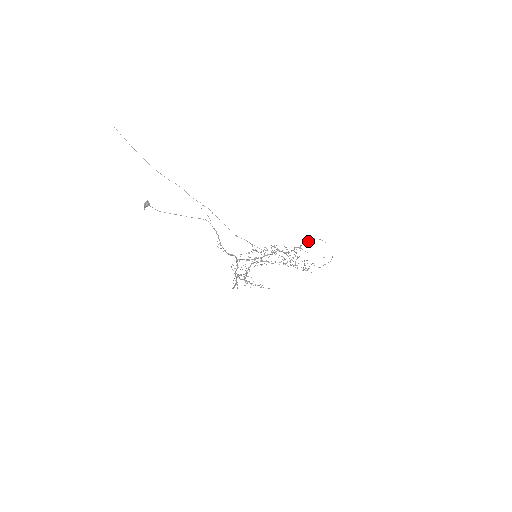
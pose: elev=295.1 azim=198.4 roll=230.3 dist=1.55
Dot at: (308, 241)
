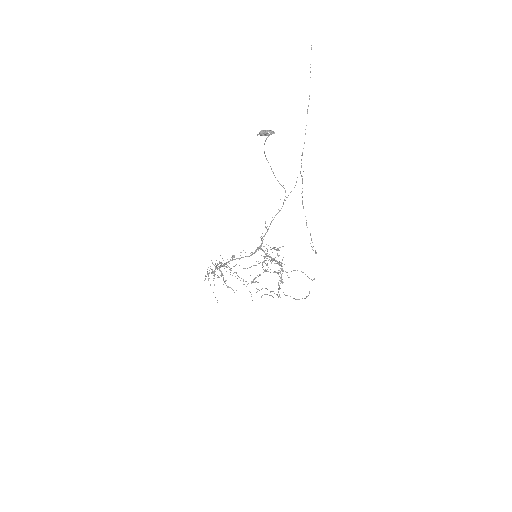
Dot at: occluded
